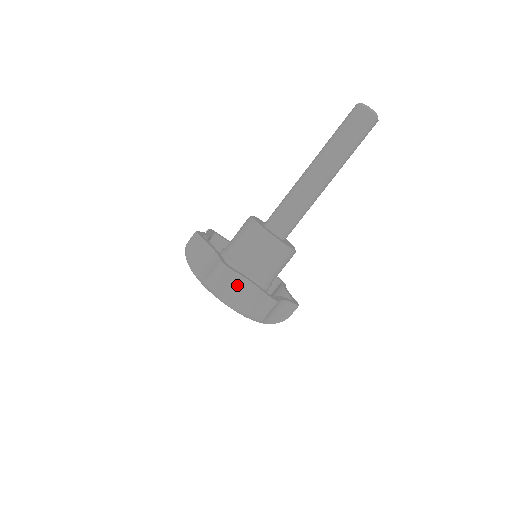
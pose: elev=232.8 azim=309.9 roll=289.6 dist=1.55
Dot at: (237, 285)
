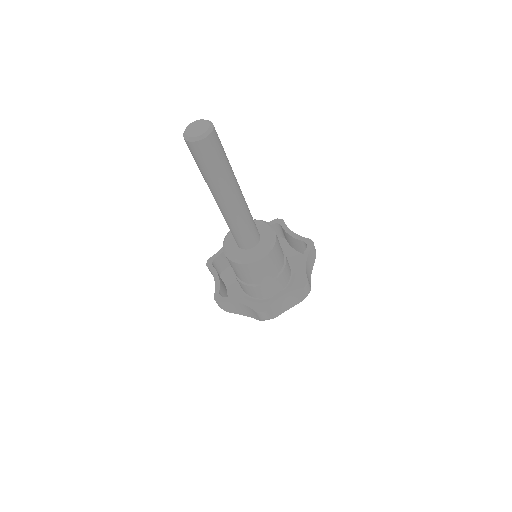
Dot at: (236, 306)
